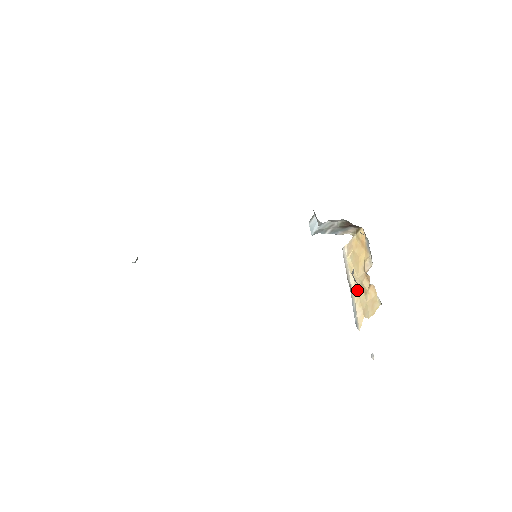
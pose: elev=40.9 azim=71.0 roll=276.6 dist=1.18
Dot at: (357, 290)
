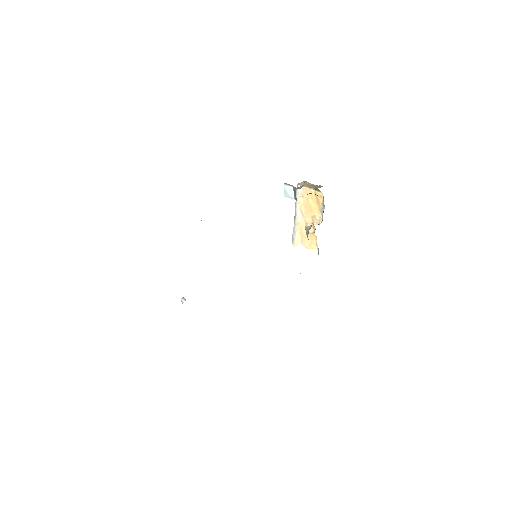
Dot at: (301, 224)
